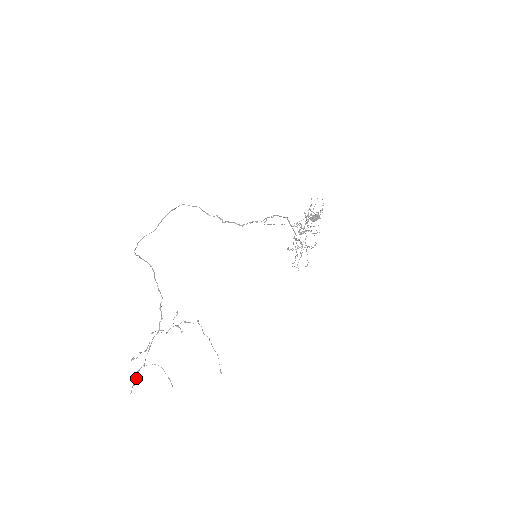
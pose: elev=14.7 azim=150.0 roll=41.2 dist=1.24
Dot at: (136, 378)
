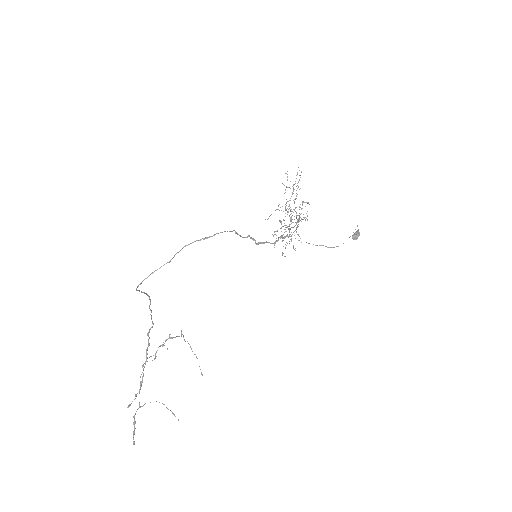
Dot at: (134, 424)
